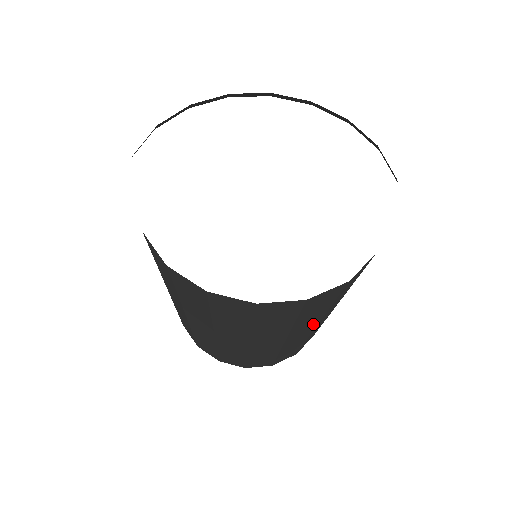
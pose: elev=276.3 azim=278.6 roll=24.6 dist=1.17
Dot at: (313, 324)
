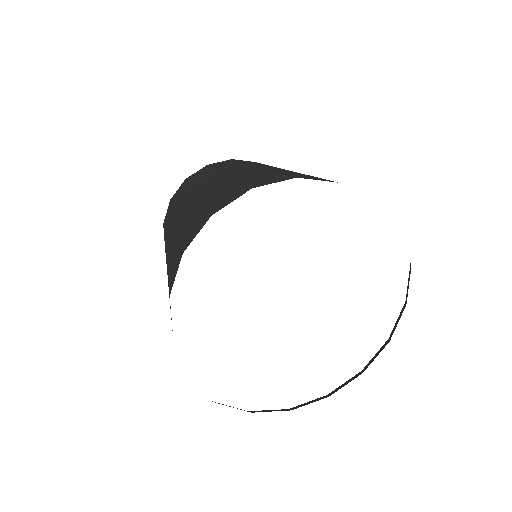
Dot at: occluded
